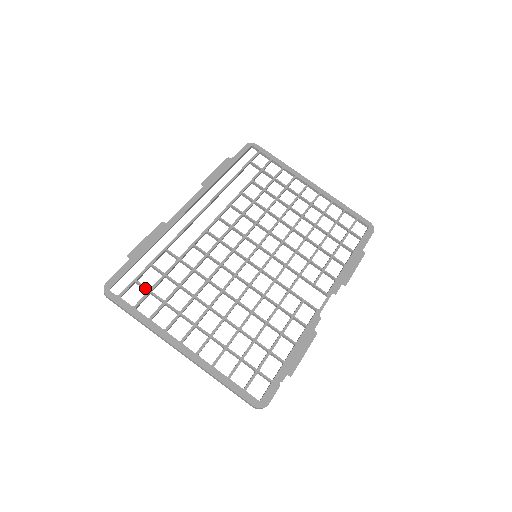
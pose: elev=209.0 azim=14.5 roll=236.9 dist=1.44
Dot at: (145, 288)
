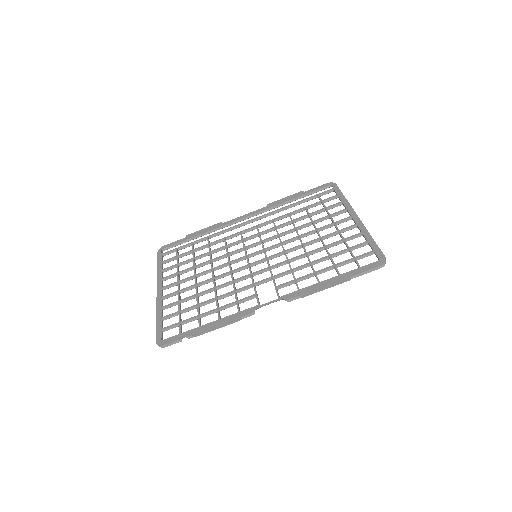
Dot at: (177, 254)
